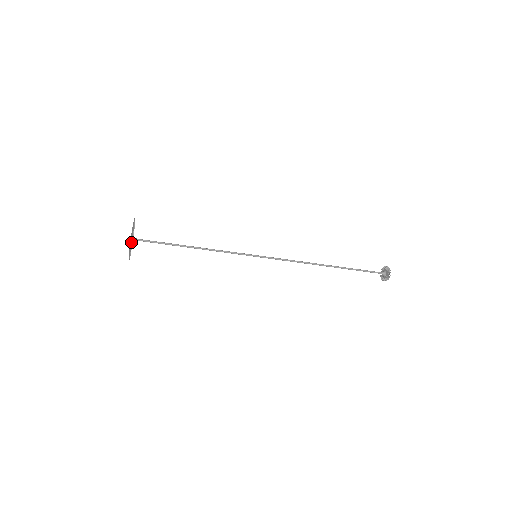
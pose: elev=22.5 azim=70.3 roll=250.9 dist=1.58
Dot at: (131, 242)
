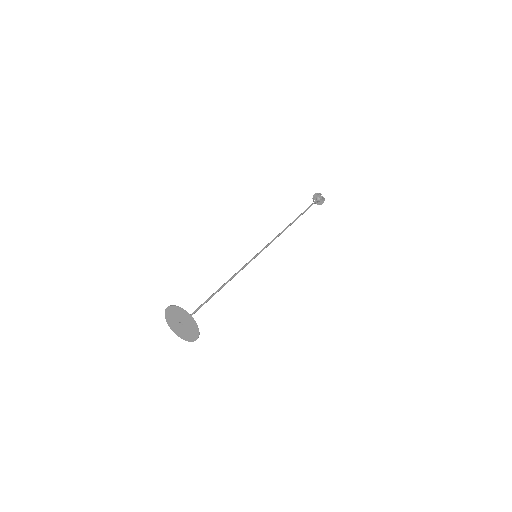
Dot at: (190, 328)
